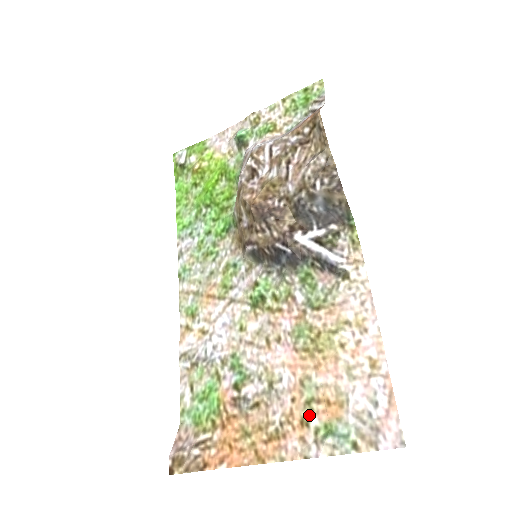
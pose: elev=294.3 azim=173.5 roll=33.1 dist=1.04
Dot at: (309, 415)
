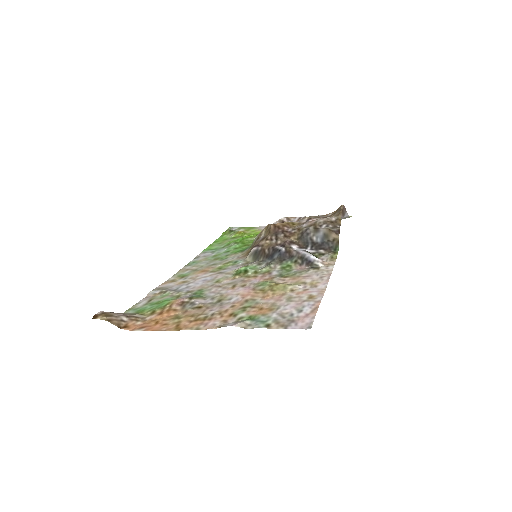
Dot at: (240, 312)
